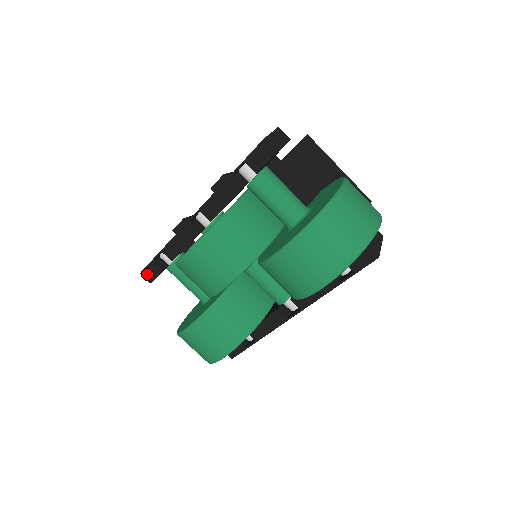
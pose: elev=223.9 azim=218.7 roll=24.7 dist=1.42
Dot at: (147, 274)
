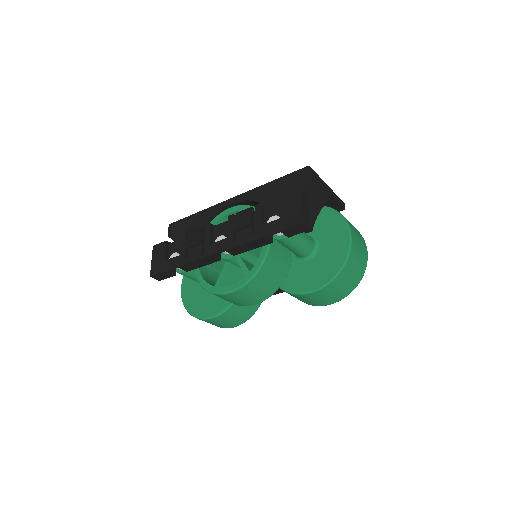
Dot at: (158, 277)
